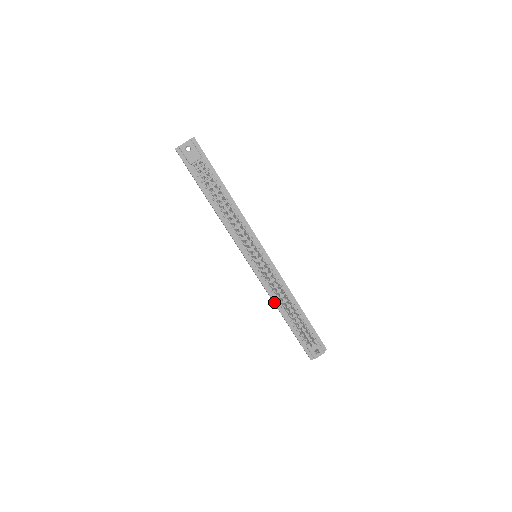
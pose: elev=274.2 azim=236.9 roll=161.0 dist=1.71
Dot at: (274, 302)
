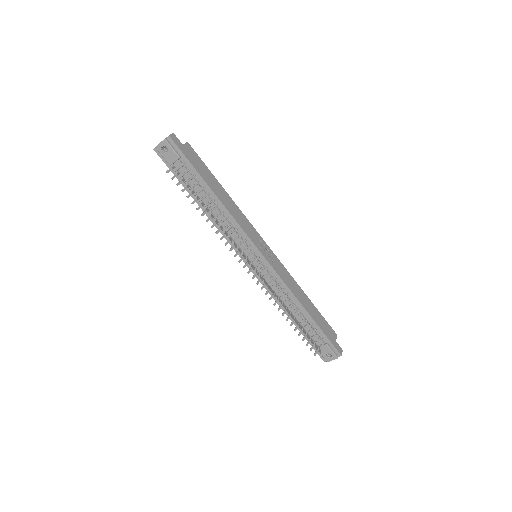
Dot at: (278, 303)
